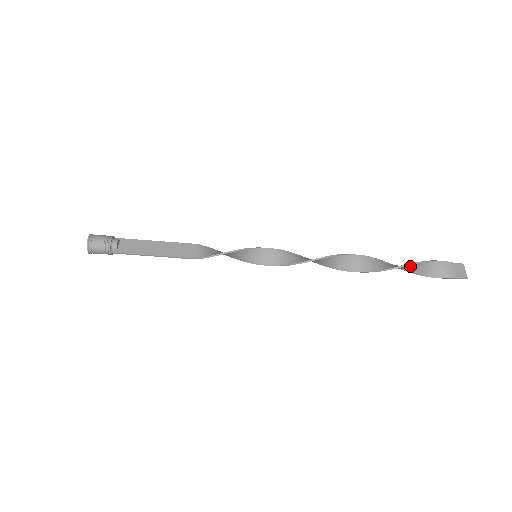
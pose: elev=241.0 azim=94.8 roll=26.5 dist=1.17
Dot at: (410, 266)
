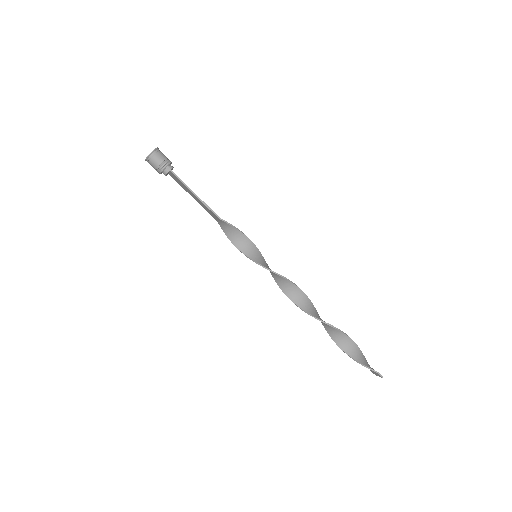
Dot at: (349, 342)
